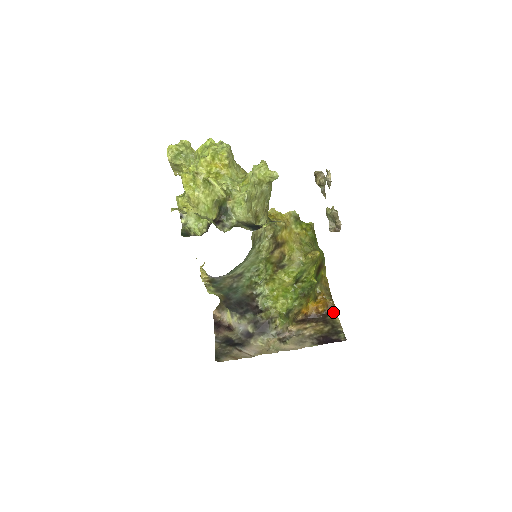
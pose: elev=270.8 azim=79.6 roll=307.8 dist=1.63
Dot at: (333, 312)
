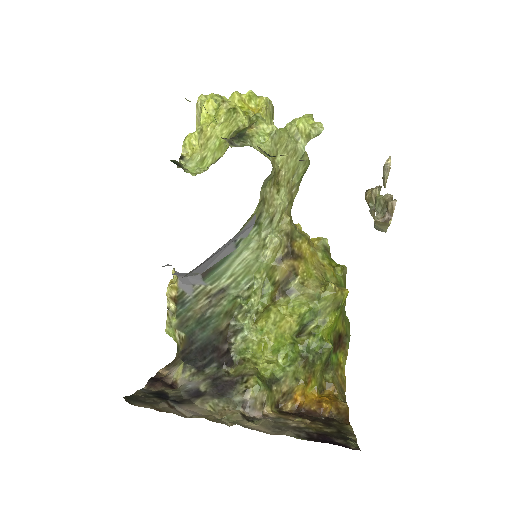
Dot at: (344, 420)
